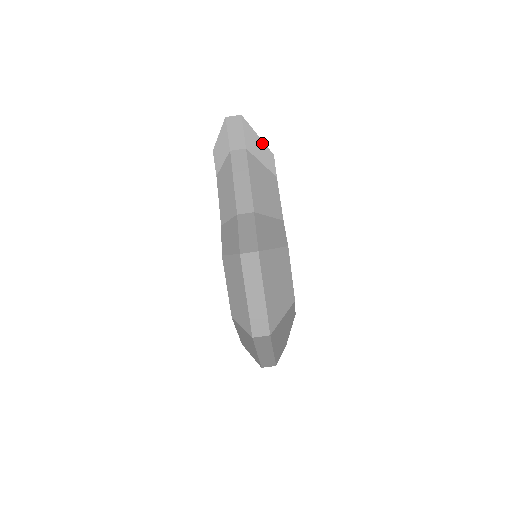
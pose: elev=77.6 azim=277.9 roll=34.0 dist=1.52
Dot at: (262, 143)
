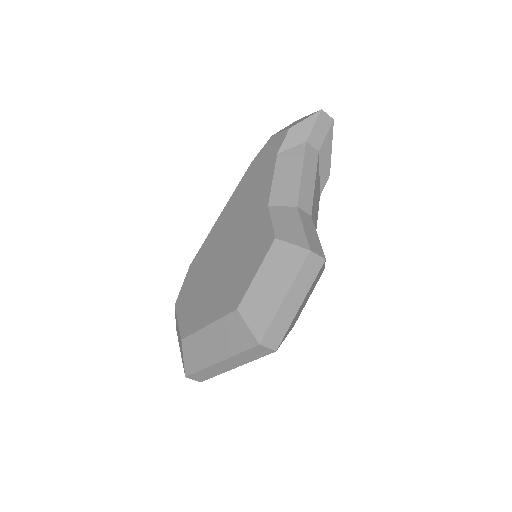
Dot at: (330, 157)
